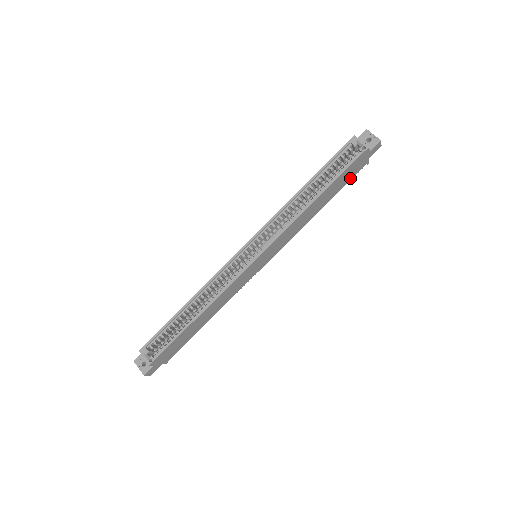
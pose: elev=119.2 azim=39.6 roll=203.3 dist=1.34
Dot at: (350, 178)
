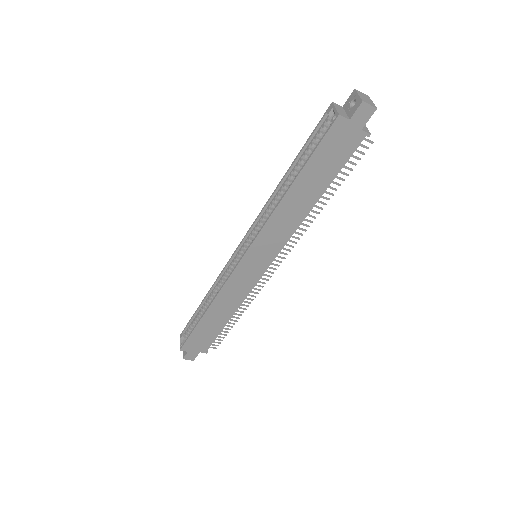
Dot at: (343, 159)
